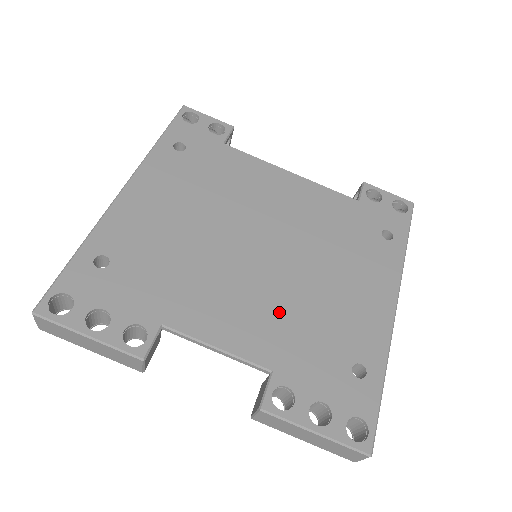
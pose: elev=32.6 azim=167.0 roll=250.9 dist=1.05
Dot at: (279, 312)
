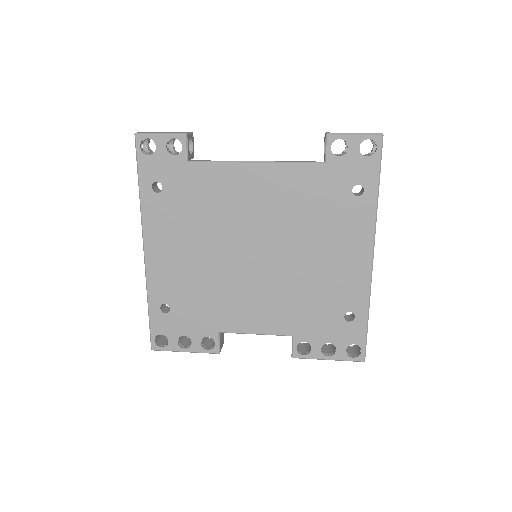
Dot at: (285, 298)
